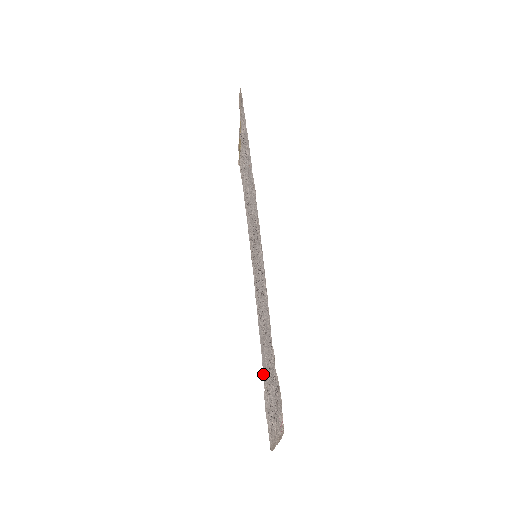
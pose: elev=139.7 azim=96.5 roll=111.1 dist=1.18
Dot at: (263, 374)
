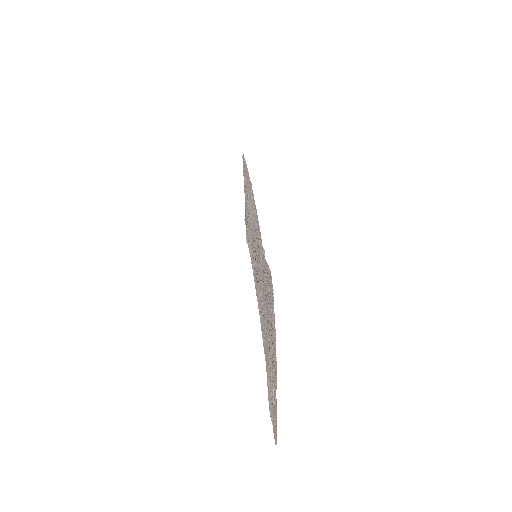
Dot at: (267, 375)
